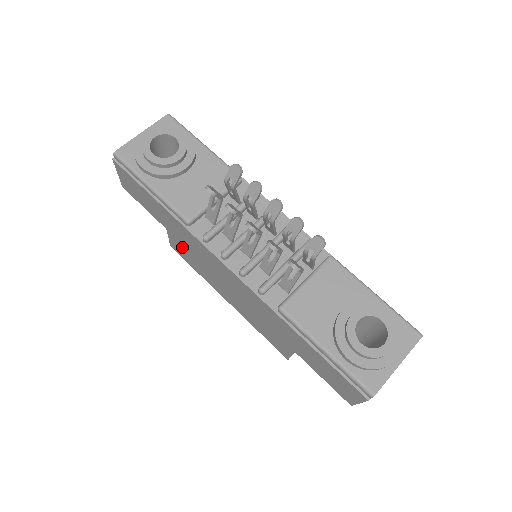
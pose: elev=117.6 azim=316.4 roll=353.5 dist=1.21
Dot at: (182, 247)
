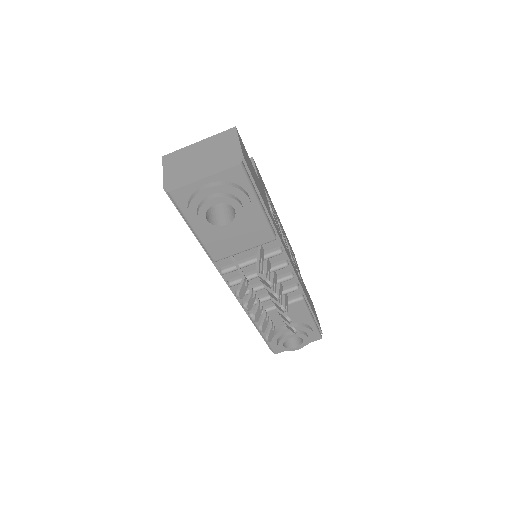
Dot at: occluded
